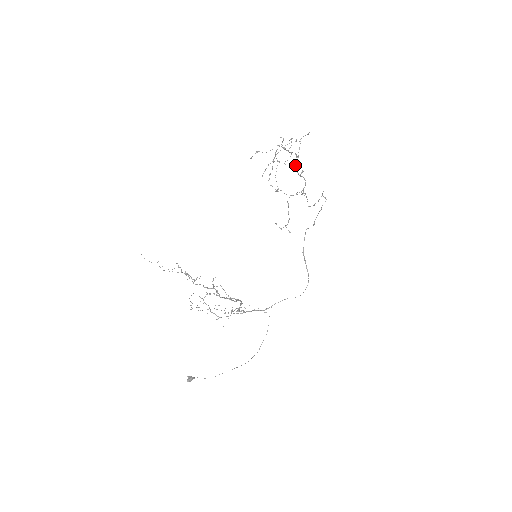
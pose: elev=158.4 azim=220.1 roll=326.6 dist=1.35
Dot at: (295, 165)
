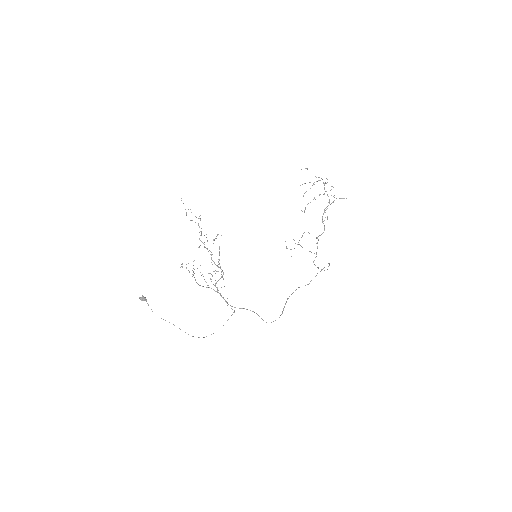
Dot at: (324, 210)
